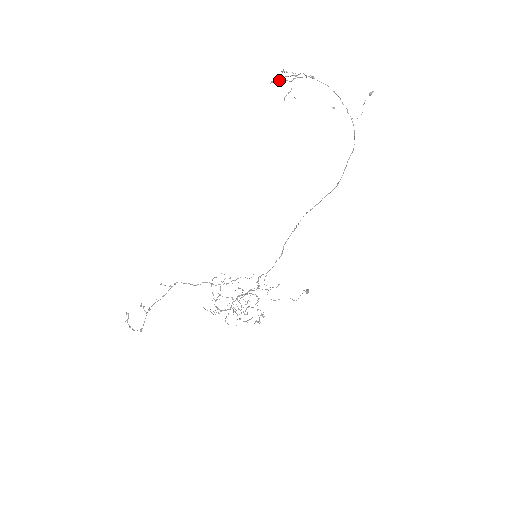
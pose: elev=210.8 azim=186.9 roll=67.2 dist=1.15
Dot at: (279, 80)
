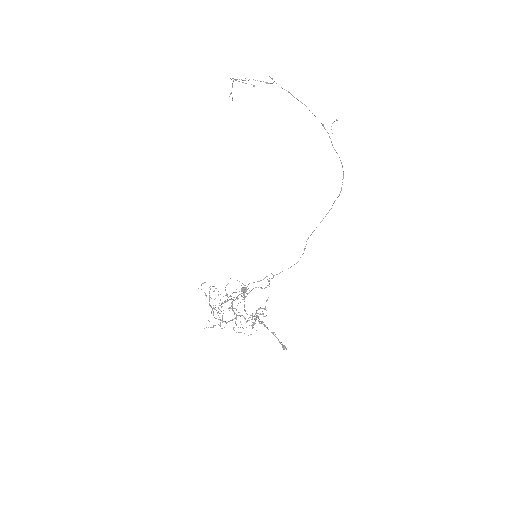
Dot at: occluded
